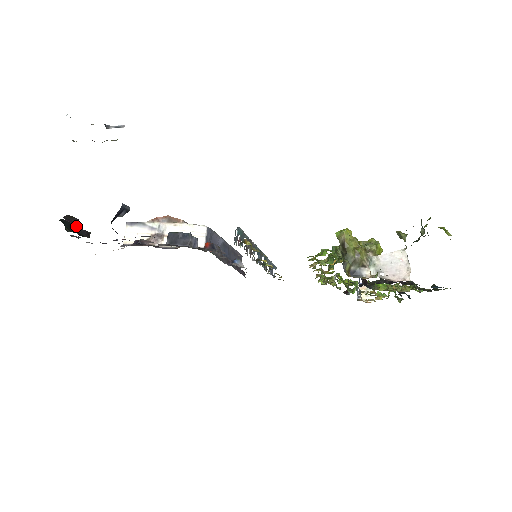
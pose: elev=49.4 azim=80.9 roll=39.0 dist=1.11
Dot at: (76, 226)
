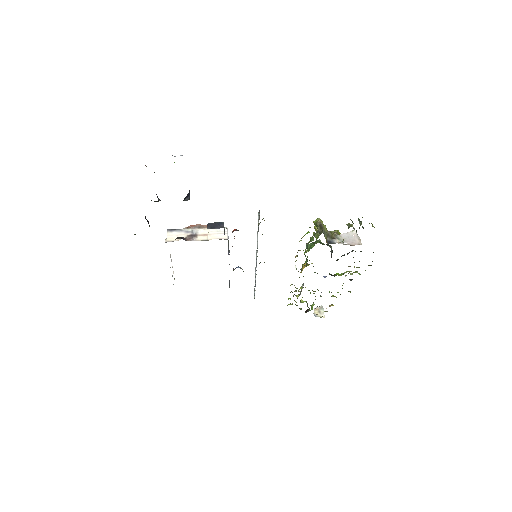
Dot at: (145, 216)
